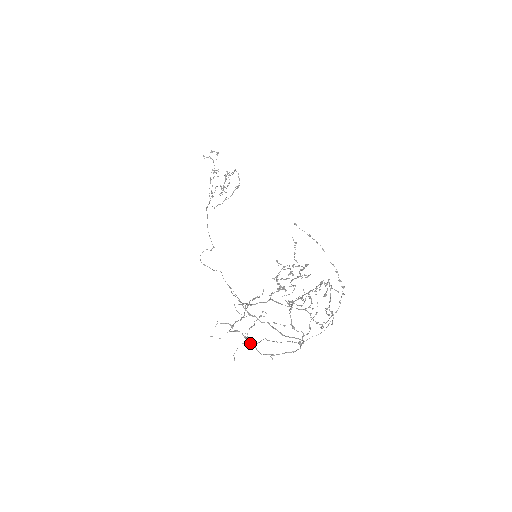
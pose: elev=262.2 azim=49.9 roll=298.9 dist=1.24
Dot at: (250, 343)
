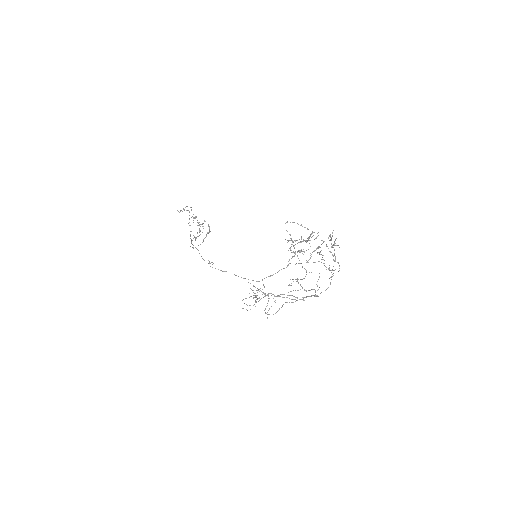
Dot at: occluded
